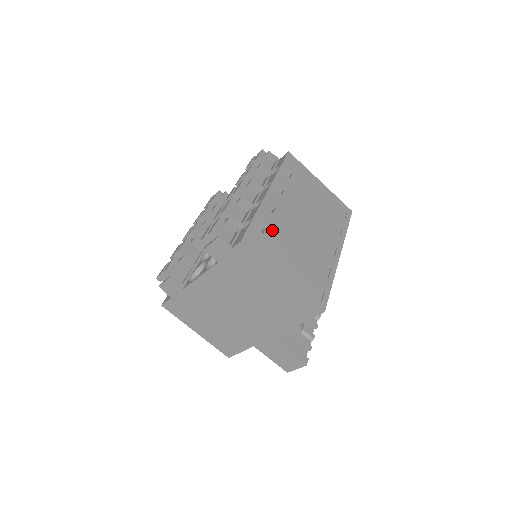
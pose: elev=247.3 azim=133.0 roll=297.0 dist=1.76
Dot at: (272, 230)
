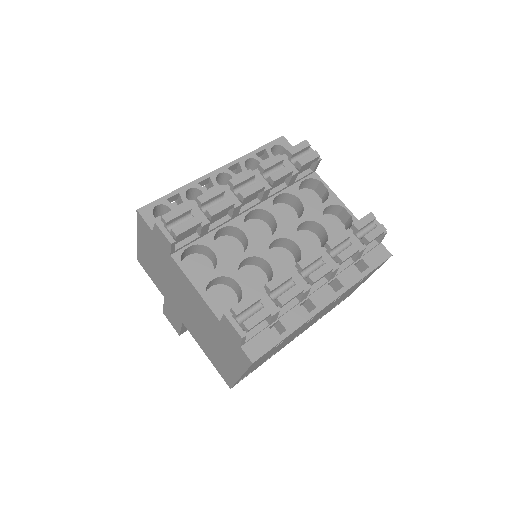
Dot at: occluded
